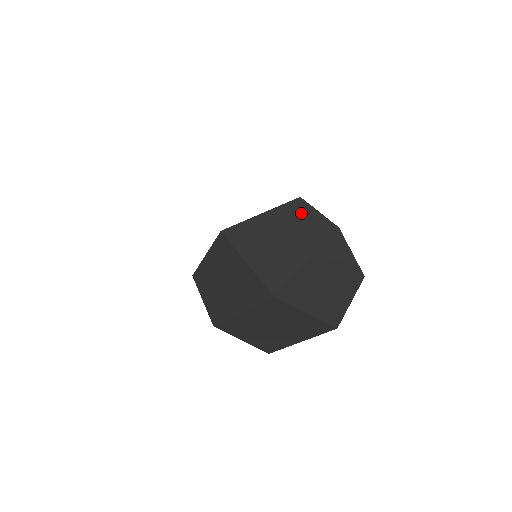
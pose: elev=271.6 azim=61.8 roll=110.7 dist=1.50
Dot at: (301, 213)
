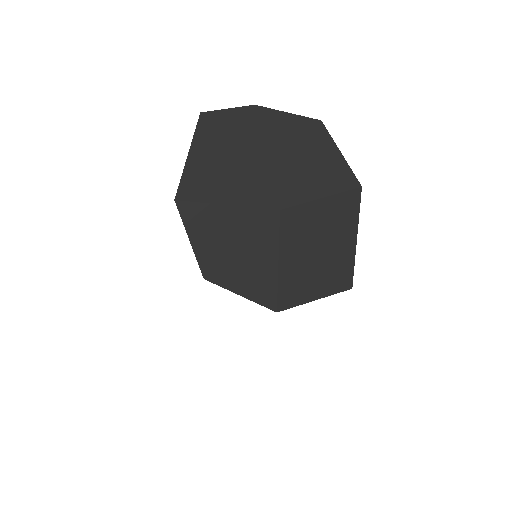
Dot at: (216, 123)
